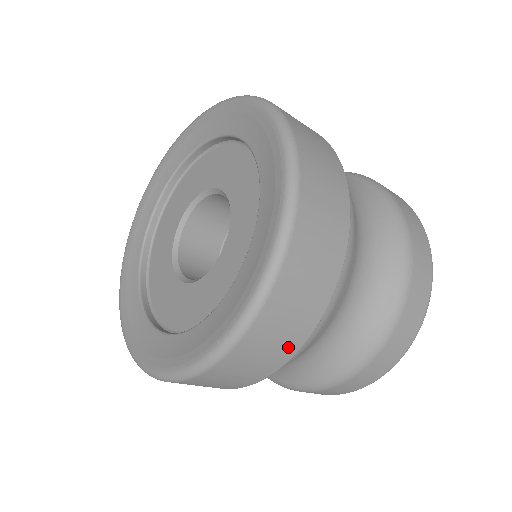
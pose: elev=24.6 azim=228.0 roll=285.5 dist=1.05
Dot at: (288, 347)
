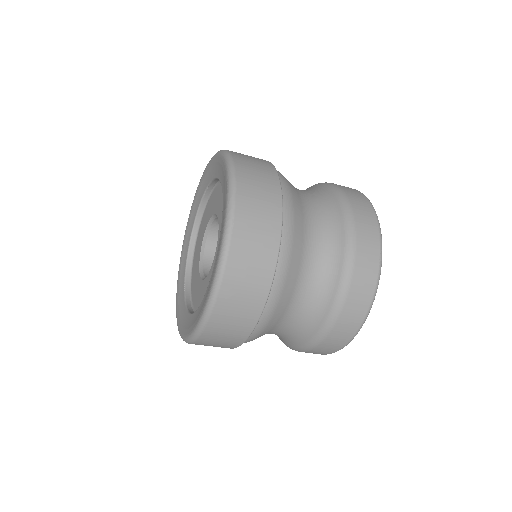
Dot at: occluded
